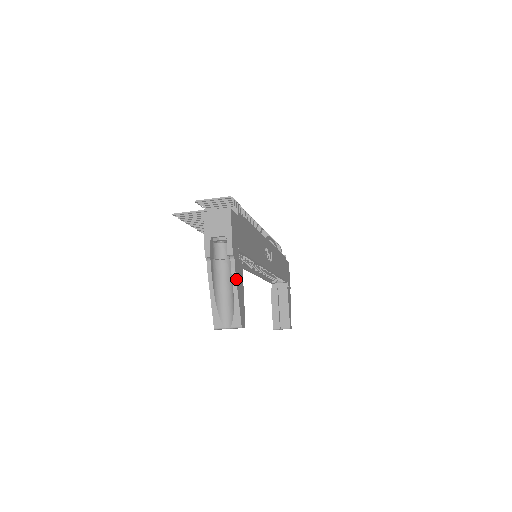
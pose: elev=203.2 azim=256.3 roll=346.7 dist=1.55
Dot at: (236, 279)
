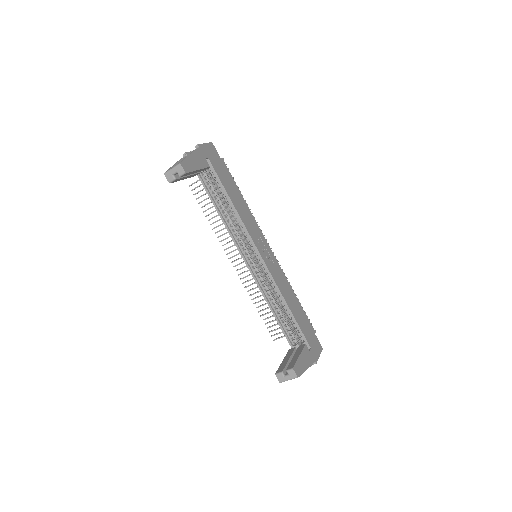
Dot at: (193, 152)
